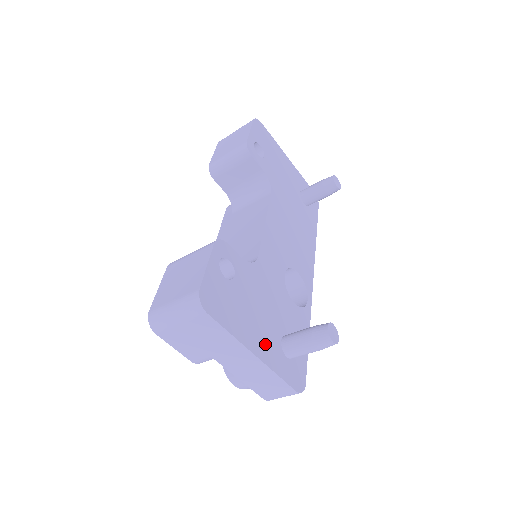
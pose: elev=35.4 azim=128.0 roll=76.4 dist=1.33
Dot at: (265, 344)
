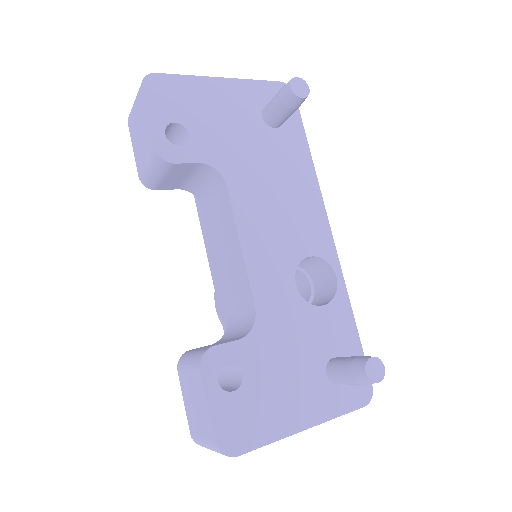
Dot at: (311, 403)
